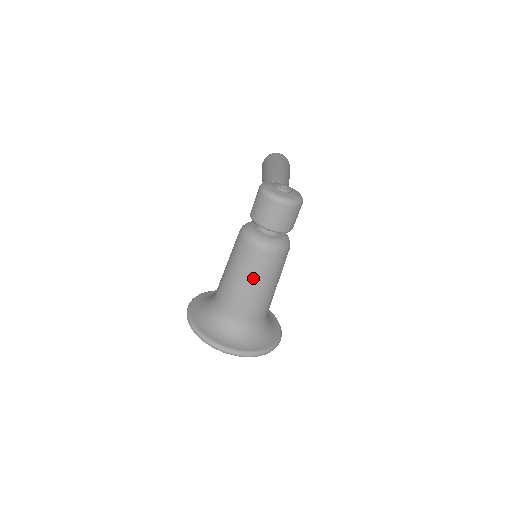
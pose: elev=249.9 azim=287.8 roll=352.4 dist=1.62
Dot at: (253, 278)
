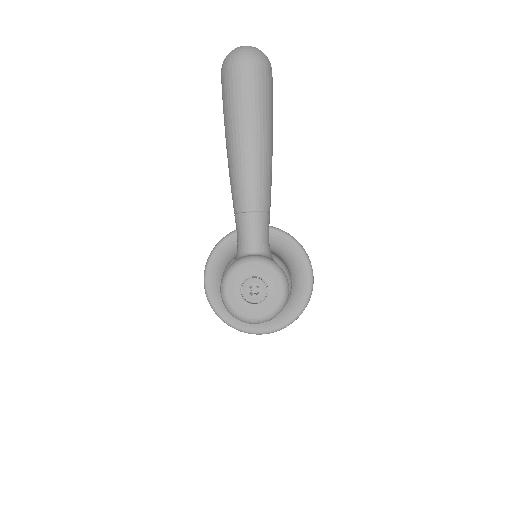
Dot at: occluded
